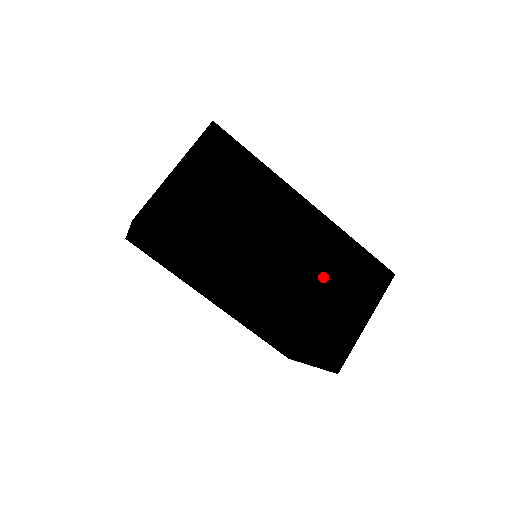
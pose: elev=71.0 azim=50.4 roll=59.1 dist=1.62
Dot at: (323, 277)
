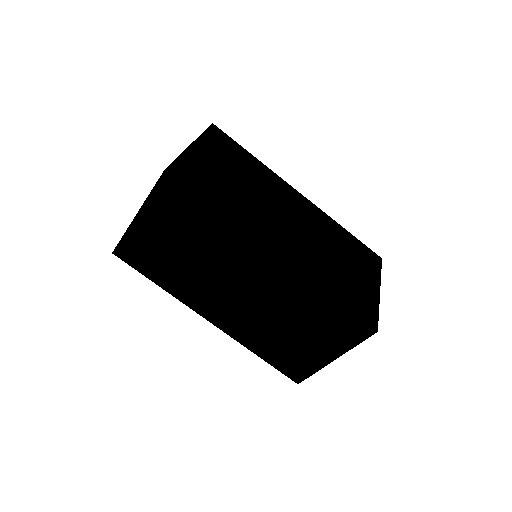
Dot at: (289, 319)
